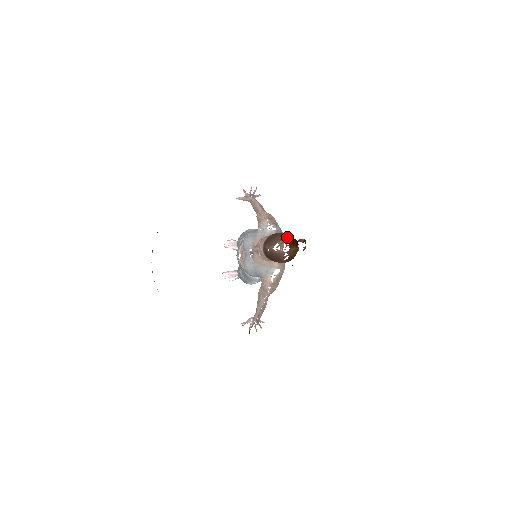
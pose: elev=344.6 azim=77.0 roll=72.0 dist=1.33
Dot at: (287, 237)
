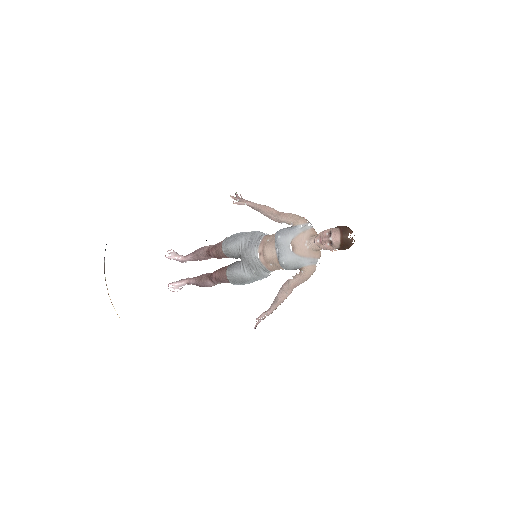
Dot at: occluded
